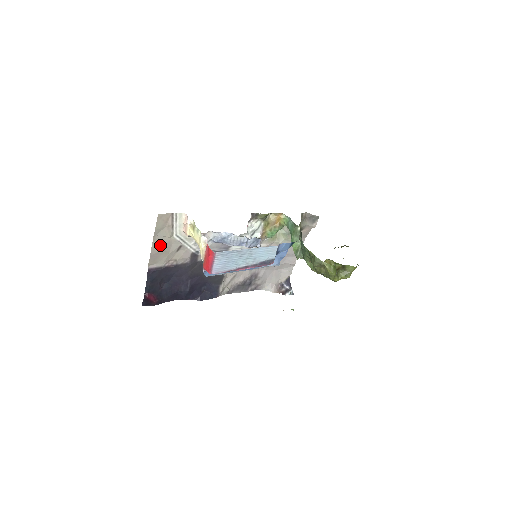
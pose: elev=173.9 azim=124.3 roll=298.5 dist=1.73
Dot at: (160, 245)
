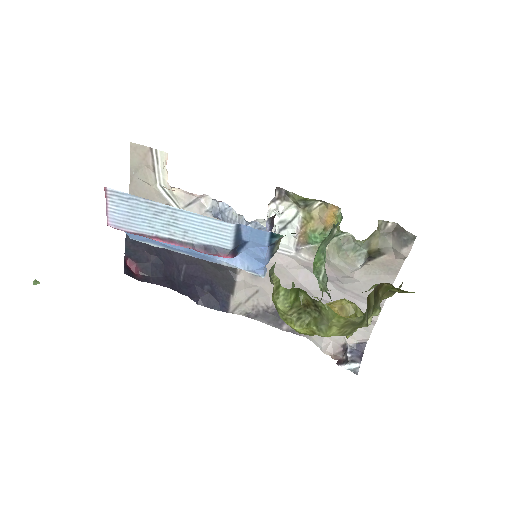
Dot at: (140, 193)
